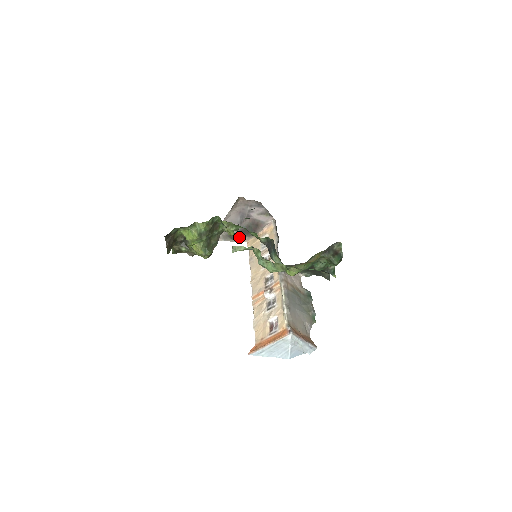
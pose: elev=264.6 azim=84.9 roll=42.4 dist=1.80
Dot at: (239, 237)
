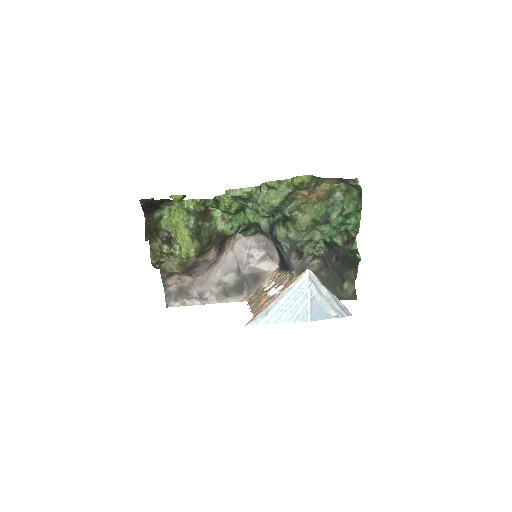
Dot at: (236, 294)
